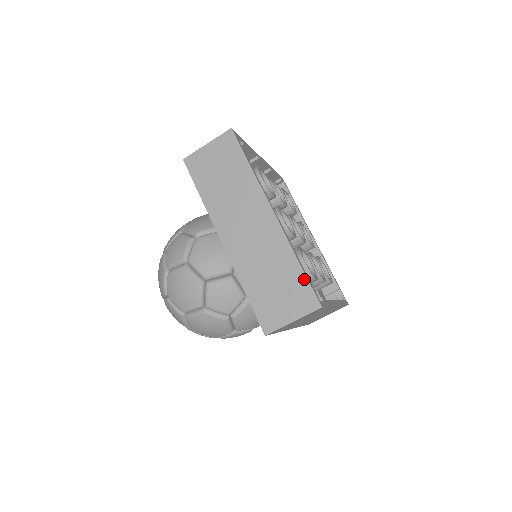
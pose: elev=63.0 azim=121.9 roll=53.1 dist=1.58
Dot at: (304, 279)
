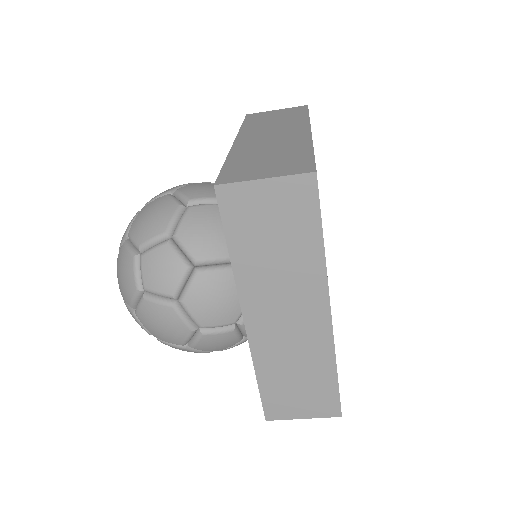
Dot at: (335, 389)
